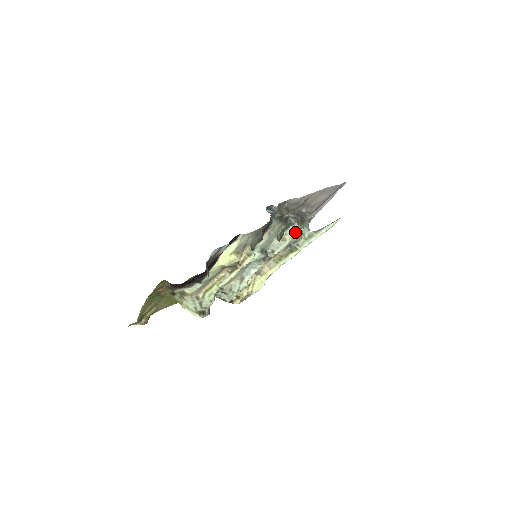
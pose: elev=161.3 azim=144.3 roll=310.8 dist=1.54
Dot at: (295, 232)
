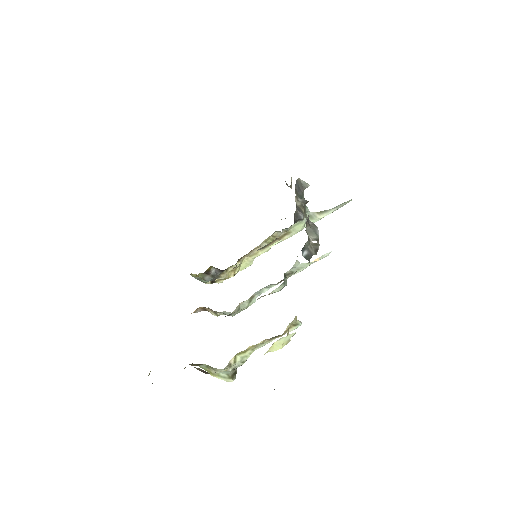
Dot at: (322, 256)
